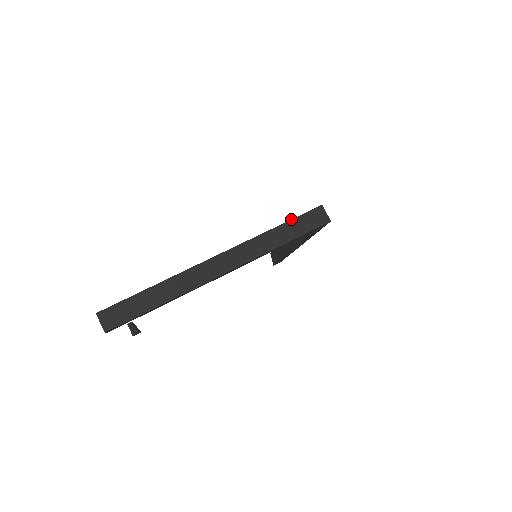
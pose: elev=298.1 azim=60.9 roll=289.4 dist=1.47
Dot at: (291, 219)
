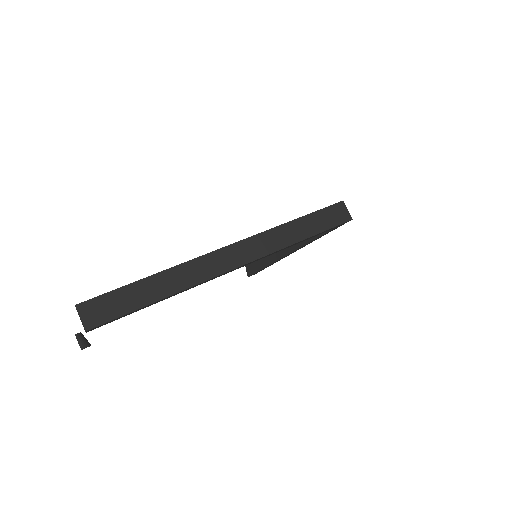
Dot at: (312, 212)
